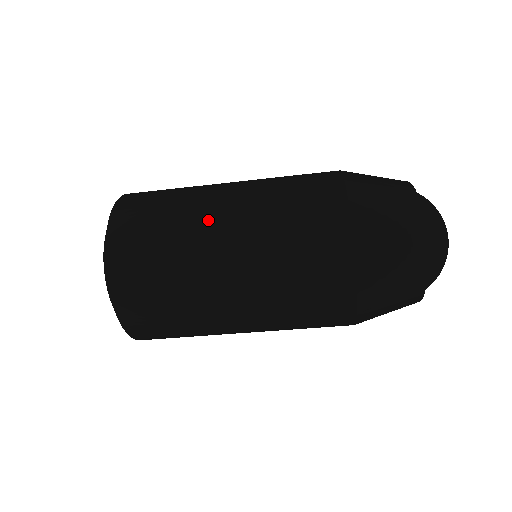
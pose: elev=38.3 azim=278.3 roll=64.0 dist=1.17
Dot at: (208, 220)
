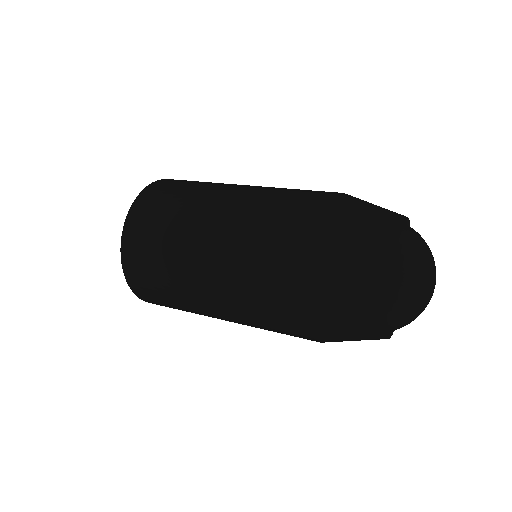
Dot at: occluded
